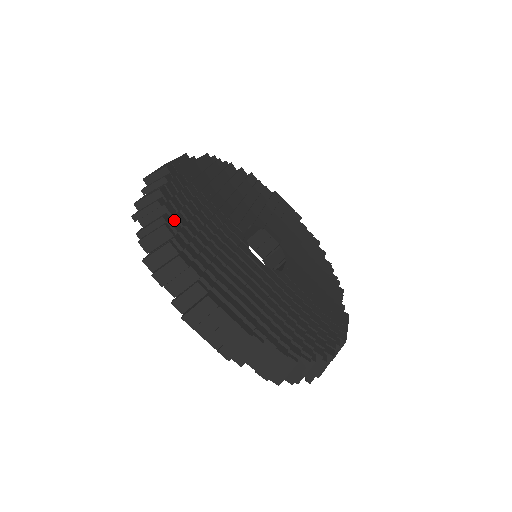
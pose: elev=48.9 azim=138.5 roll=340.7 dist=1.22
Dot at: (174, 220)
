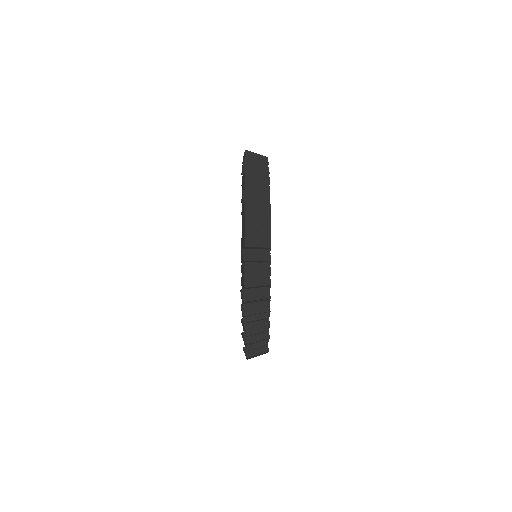
Dot at: (268, 304)
